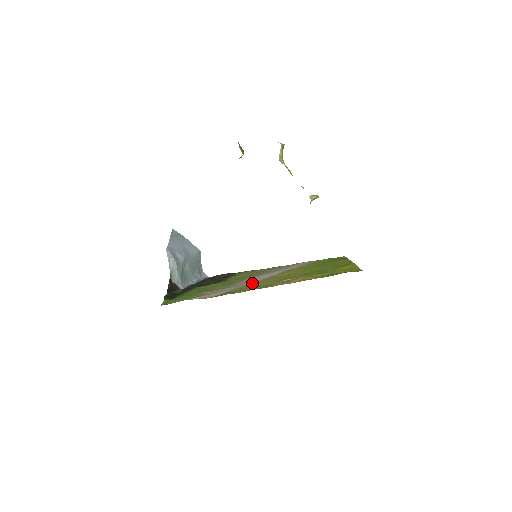
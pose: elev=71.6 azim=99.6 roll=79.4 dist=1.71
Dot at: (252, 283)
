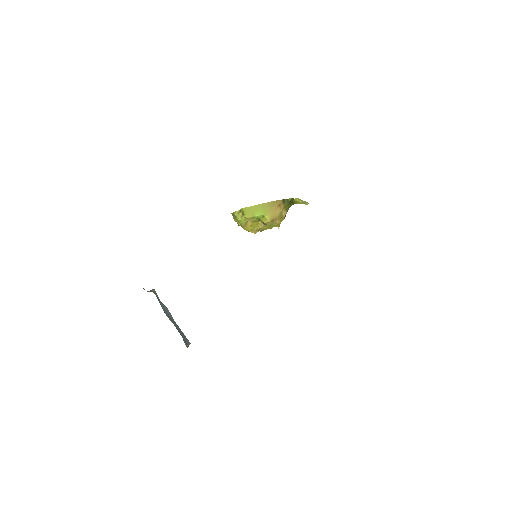
Dot at: occluded
